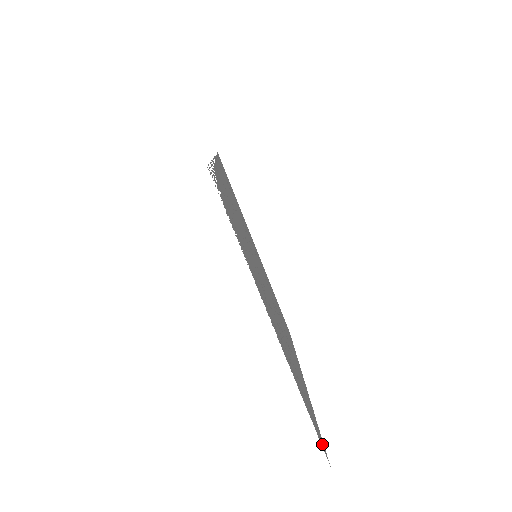
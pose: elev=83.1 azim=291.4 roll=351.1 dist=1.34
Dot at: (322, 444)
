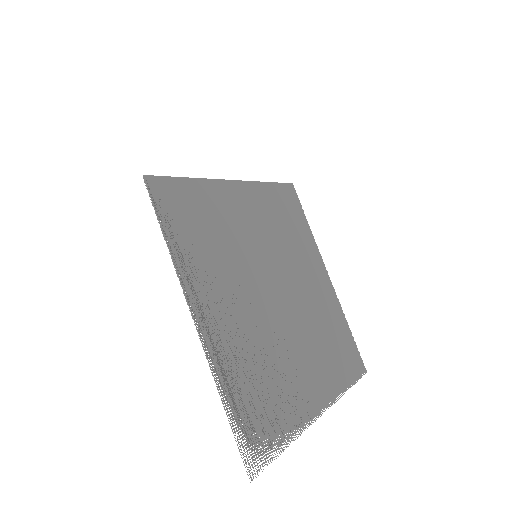
Dot at: (360, 366)
